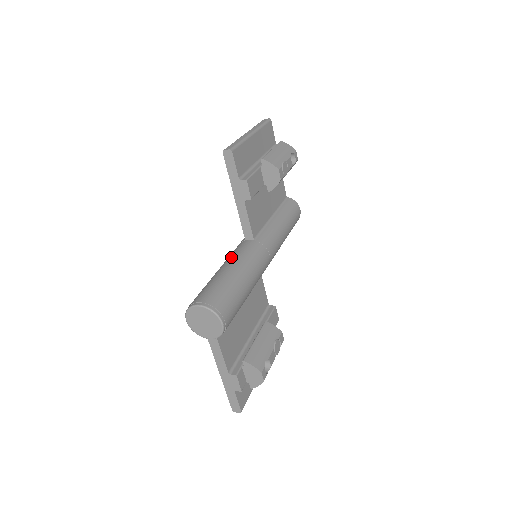
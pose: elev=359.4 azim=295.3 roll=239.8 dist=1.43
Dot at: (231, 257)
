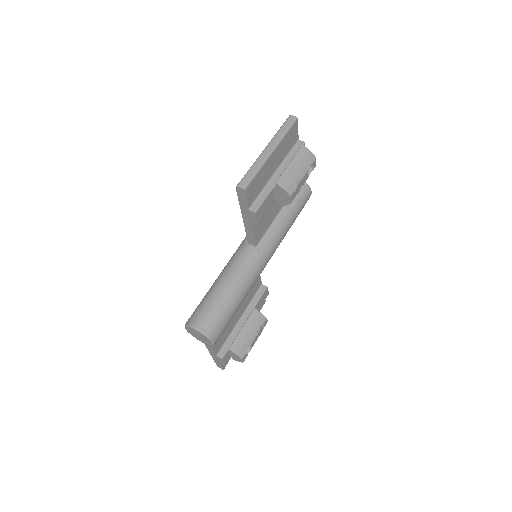
Dot at: (231, 267)
